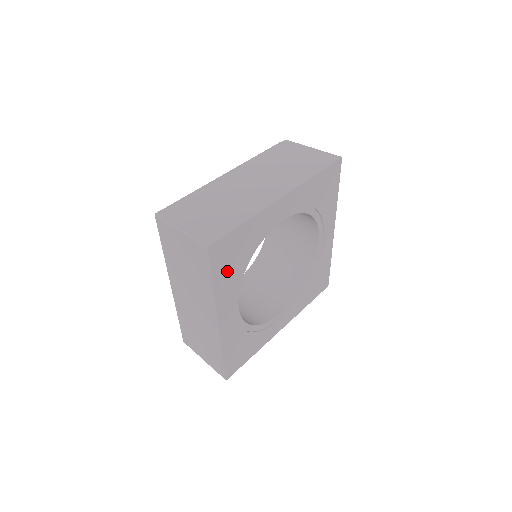
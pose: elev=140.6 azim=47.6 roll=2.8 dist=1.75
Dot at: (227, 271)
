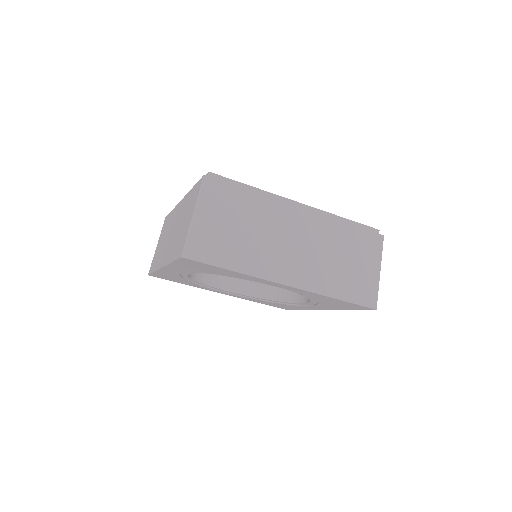
Dot at: (192, 267)
